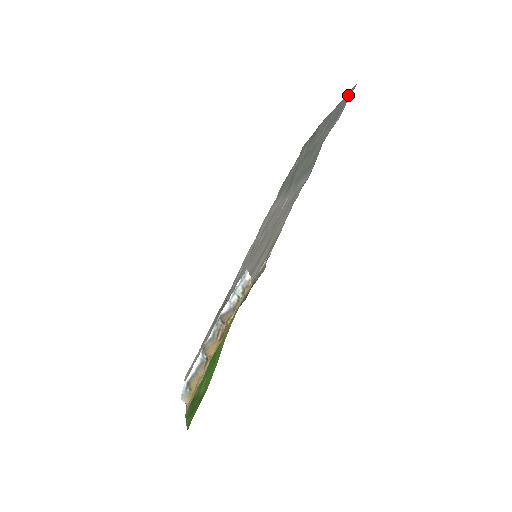
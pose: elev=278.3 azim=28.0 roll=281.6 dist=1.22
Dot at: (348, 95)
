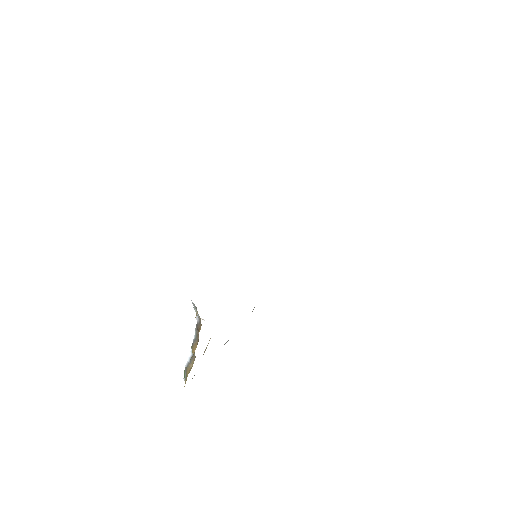
Dot at: occluded
